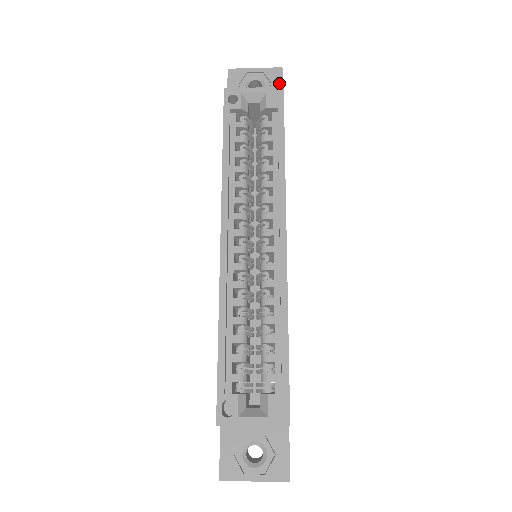
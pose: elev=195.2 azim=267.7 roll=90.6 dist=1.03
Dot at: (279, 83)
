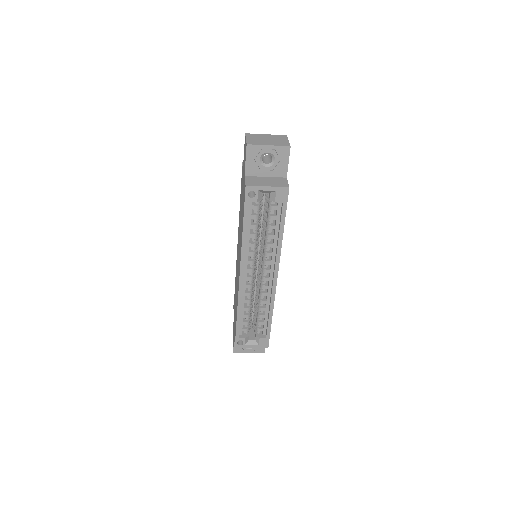
Dot at: (286, 160)
